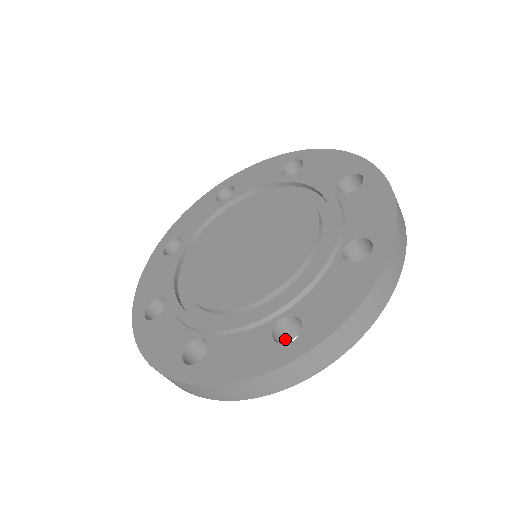
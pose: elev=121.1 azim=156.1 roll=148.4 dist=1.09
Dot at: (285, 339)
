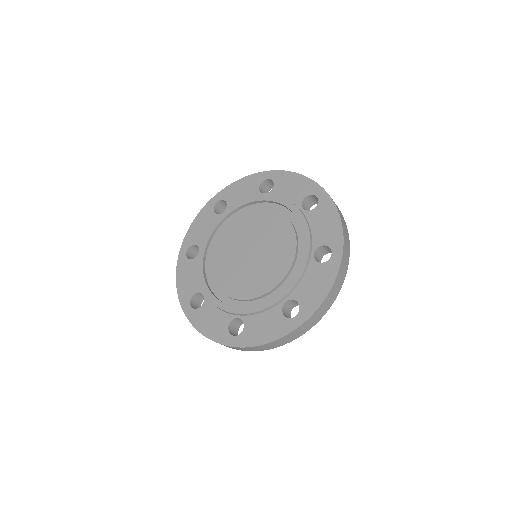
Dot at: (240, 323)
